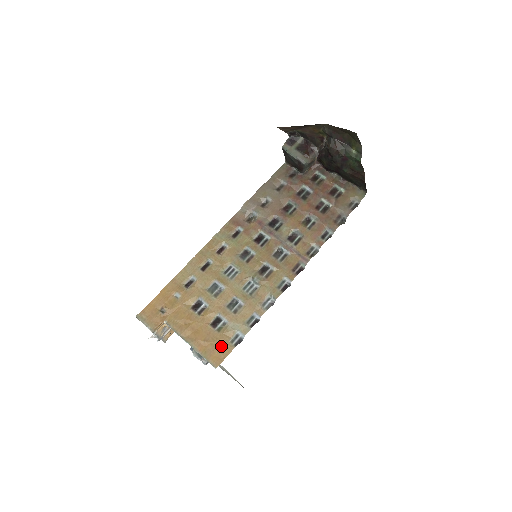
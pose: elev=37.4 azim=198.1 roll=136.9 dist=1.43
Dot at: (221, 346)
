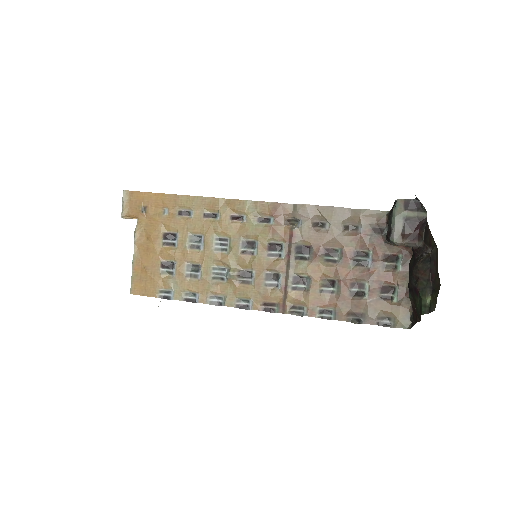
Dot at: (151, 285)
